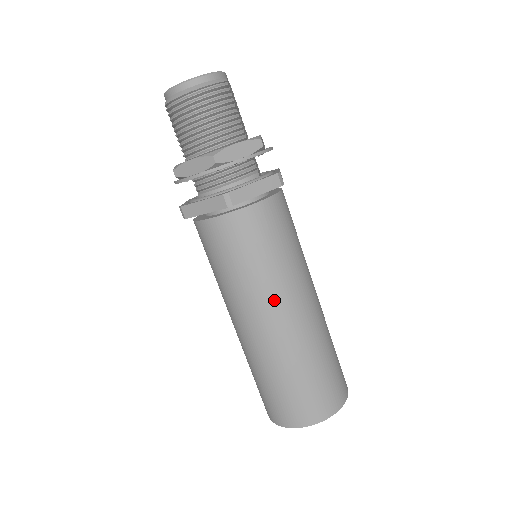
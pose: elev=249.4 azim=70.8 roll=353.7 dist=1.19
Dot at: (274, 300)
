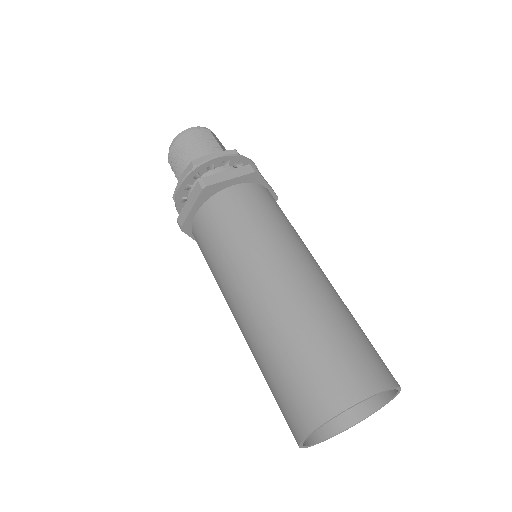
Dot at: (259, 262)
